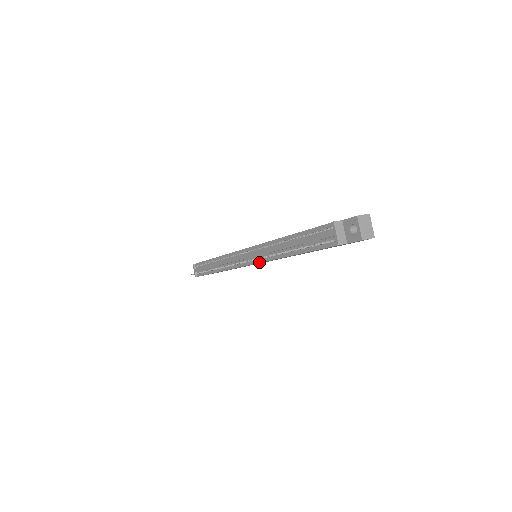
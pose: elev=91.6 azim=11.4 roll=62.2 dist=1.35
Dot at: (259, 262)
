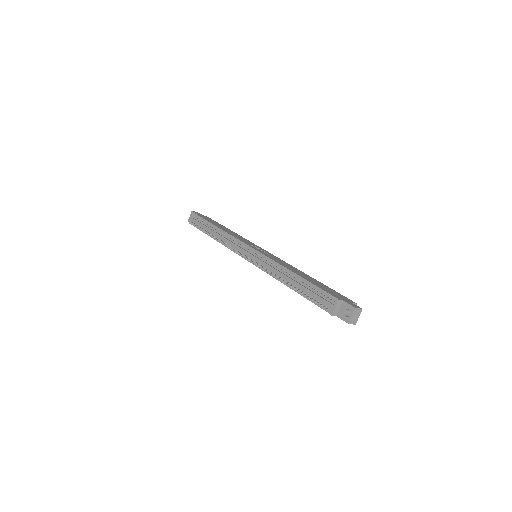
Dot at: (259, 267)
